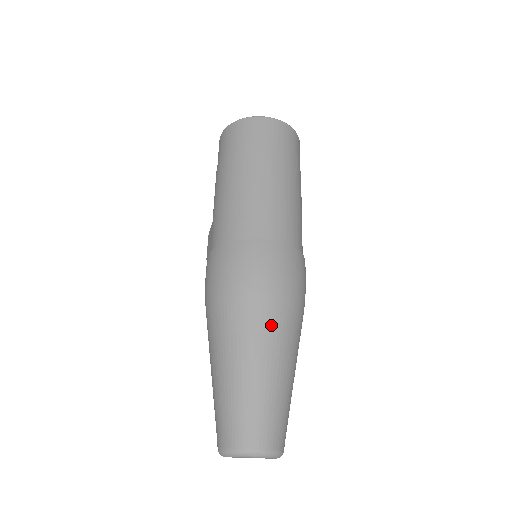
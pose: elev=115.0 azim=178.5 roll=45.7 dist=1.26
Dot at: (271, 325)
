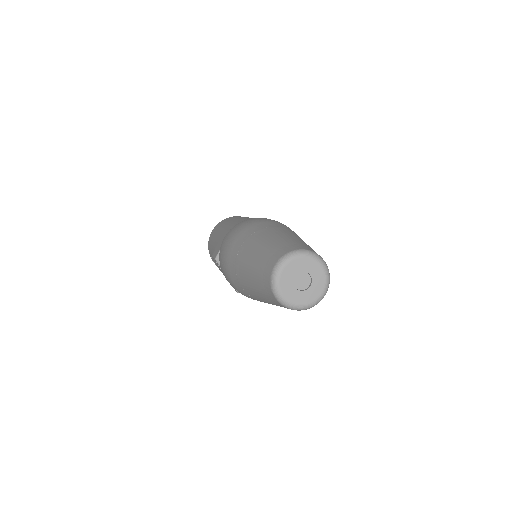
Dot at: (292, 231)
